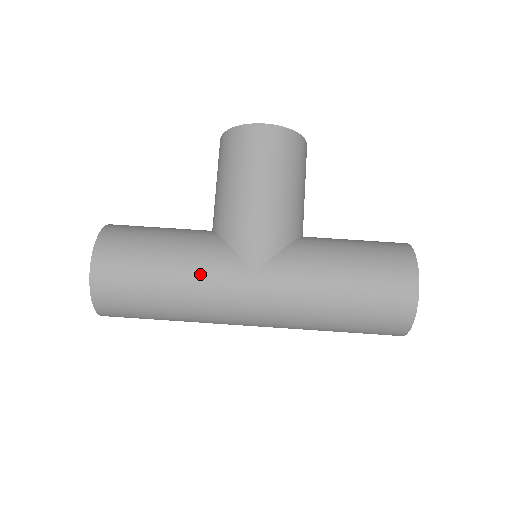
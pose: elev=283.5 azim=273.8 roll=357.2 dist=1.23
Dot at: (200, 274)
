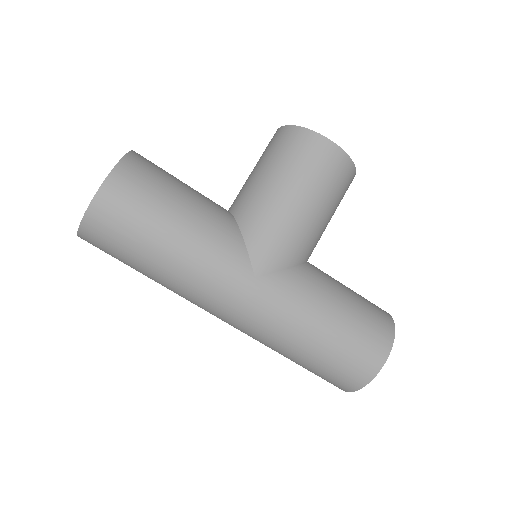
Dot at: (205, 253)
